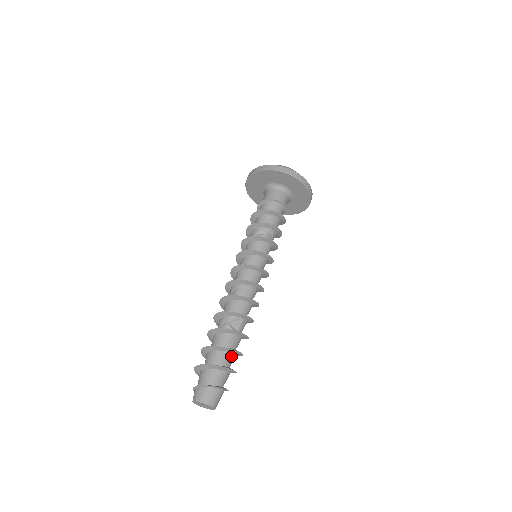
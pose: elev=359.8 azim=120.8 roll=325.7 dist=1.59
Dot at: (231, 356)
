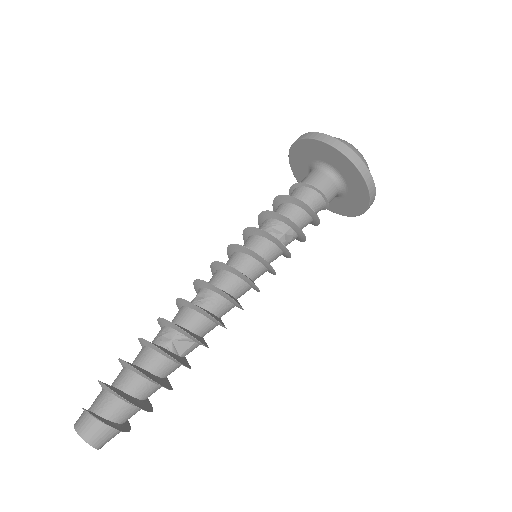
Dot at: (154, 388)
